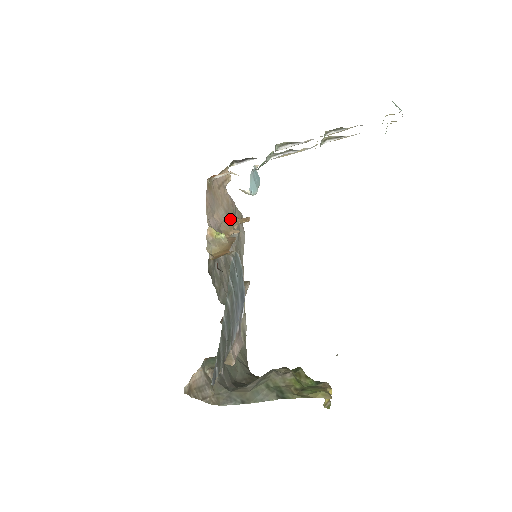
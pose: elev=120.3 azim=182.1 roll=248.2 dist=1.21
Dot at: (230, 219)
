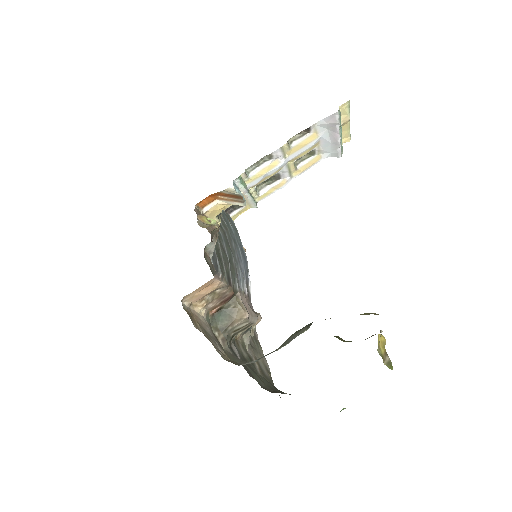
Dot at: occluded
